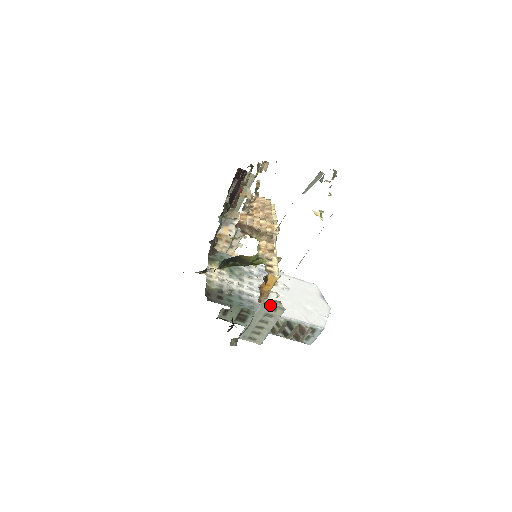
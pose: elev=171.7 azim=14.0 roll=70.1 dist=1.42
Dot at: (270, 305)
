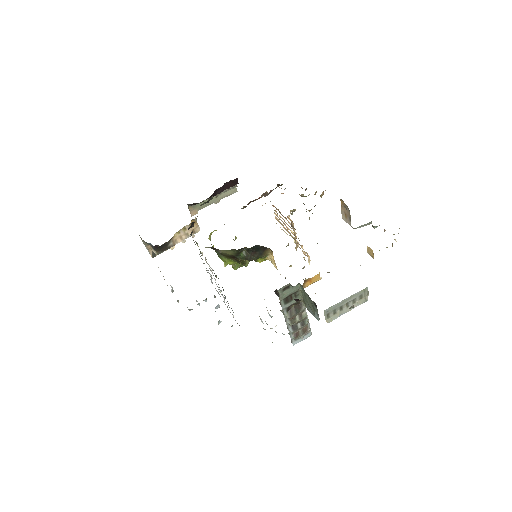
Dot at: (364, 293)
